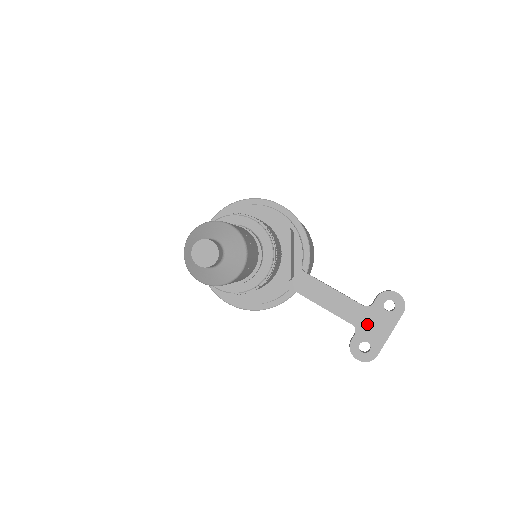
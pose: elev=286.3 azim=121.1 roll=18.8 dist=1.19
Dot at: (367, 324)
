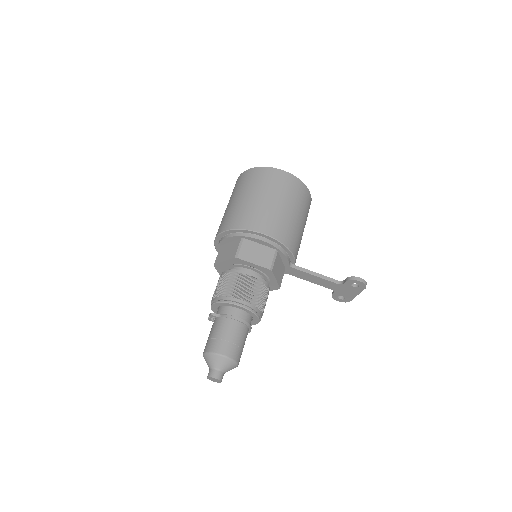
Dot at: (341, 290)
